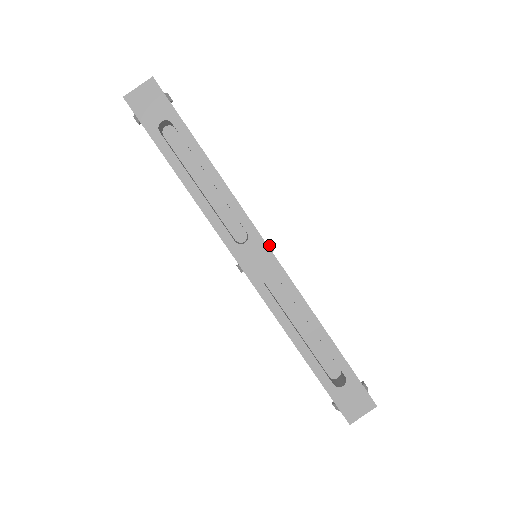
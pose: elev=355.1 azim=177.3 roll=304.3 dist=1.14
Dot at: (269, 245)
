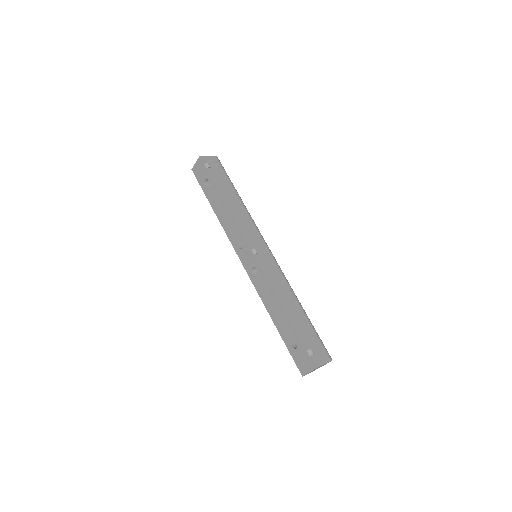
Dot at: (253, 250)
